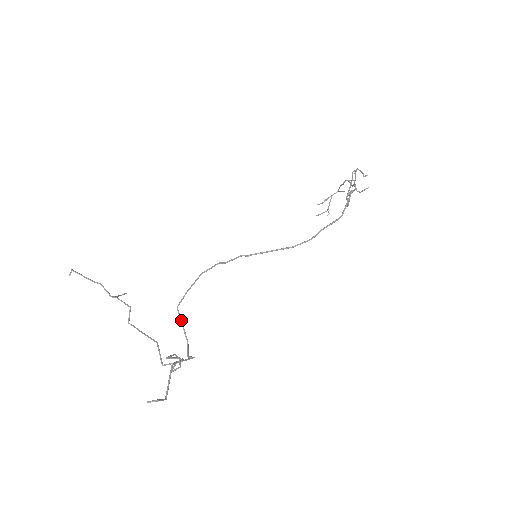
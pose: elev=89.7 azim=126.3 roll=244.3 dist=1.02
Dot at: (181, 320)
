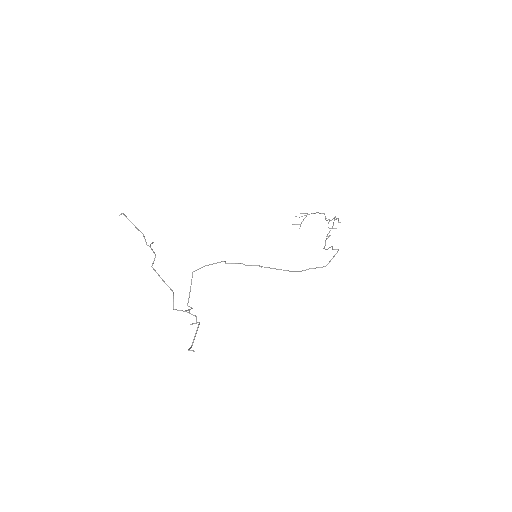
Dot at: occluded
